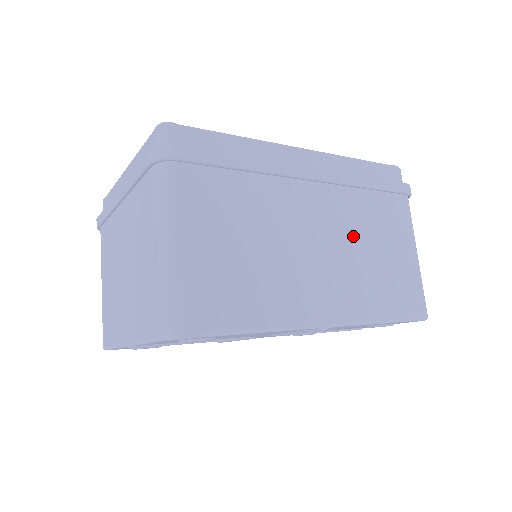
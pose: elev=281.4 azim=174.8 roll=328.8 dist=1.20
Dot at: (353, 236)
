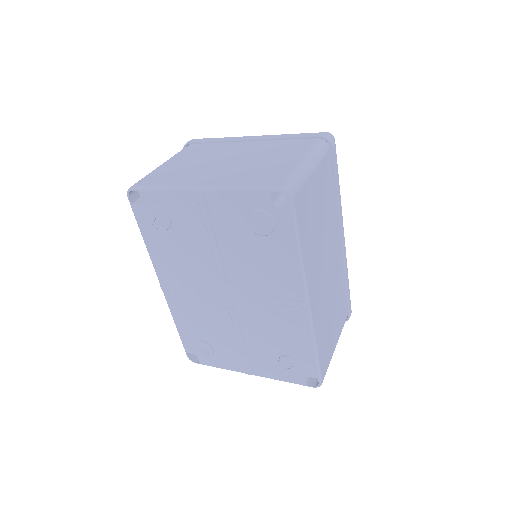
Dot at: (333, 291)
